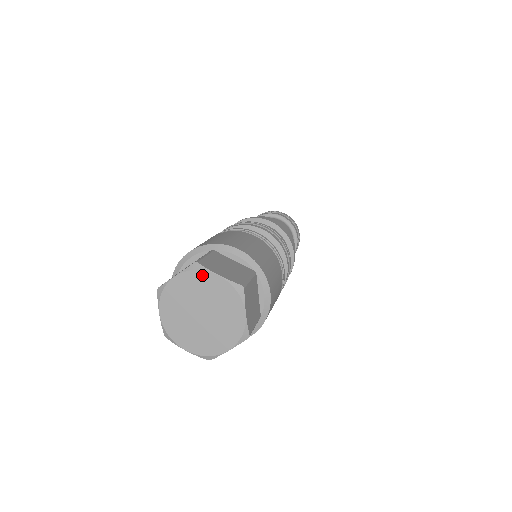
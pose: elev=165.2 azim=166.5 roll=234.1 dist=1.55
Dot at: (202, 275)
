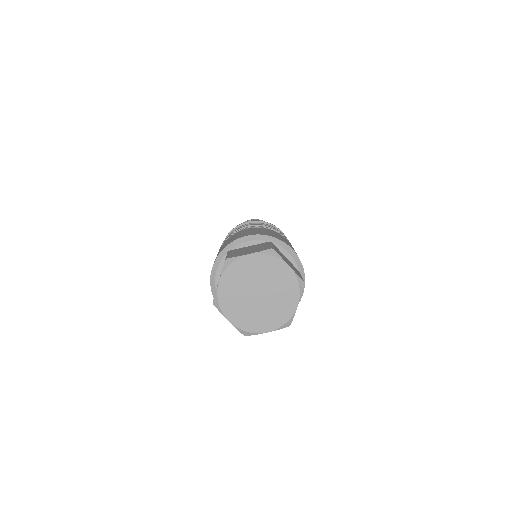
Dot at: (238, 264)
